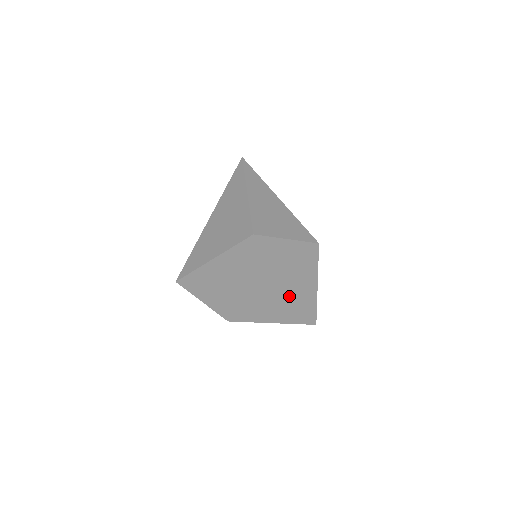
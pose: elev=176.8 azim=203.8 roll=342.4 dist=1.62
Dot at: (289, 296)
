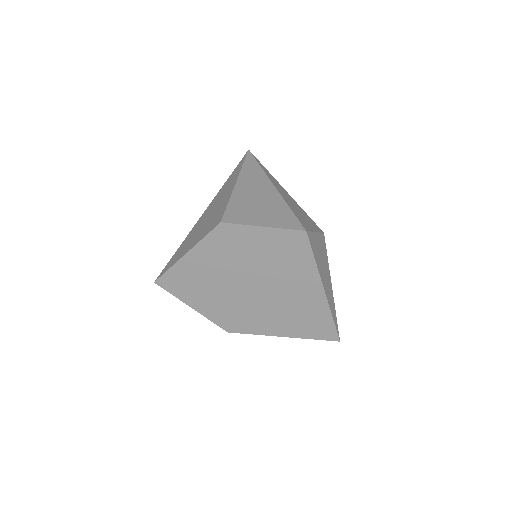
Dot at: (291, 302)
